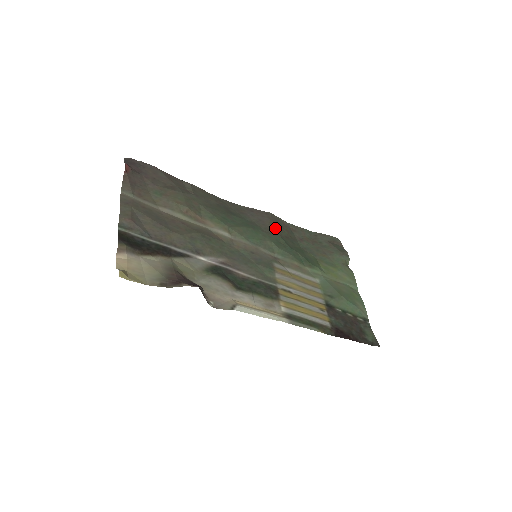
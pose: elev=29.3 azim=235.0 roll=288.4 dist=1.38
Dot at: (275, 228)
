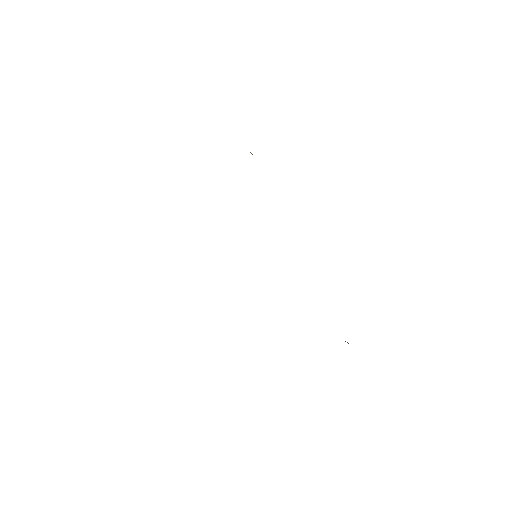
Dot at: occluded
